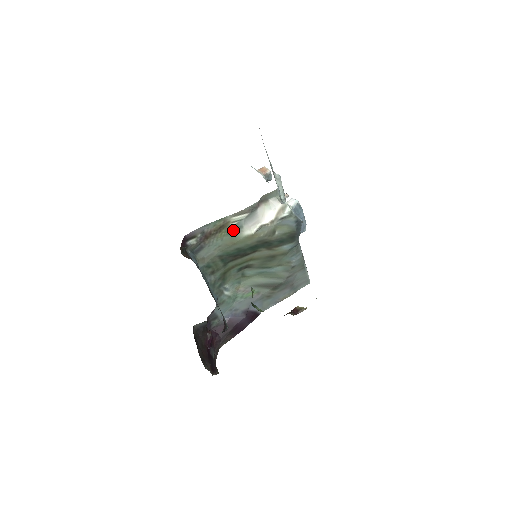
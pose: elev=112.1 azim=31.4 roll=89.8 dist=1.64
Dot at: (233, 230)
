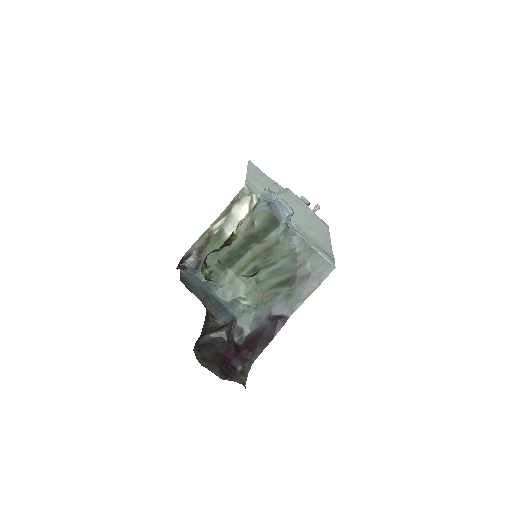
Dot at: (218, 237)
